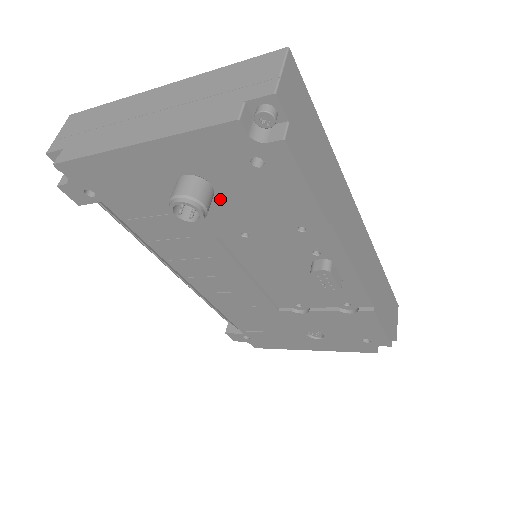
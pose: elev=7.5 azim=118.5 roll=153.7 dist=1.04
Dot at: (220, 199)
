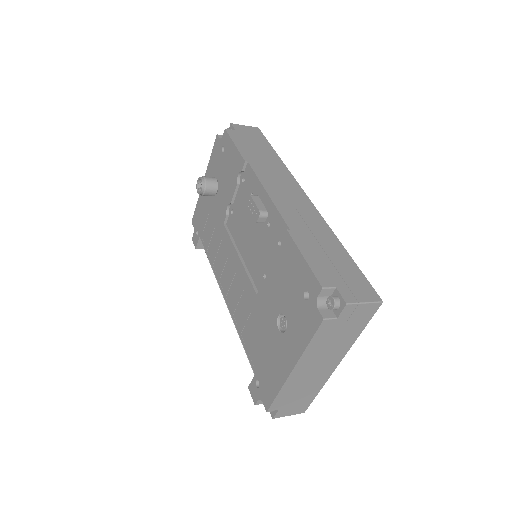
Dot at: (220, 187)
